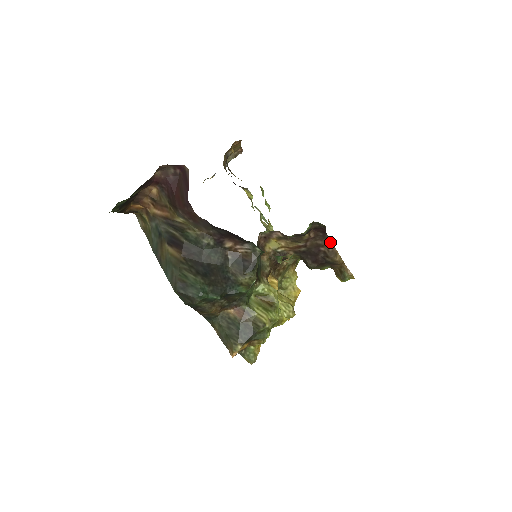
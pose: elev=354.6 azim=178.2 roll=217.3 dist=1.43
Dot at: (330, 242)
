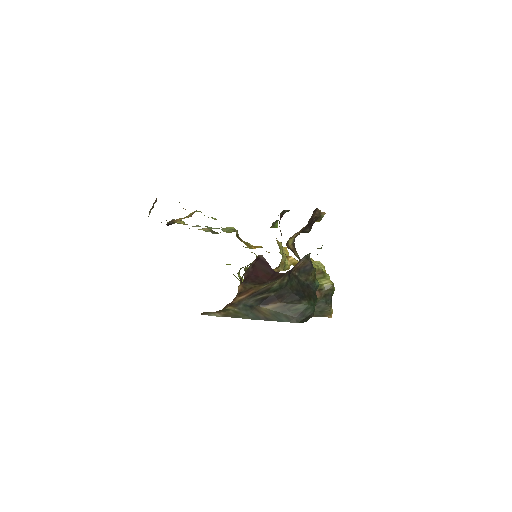
Dot at: (317, 209)
